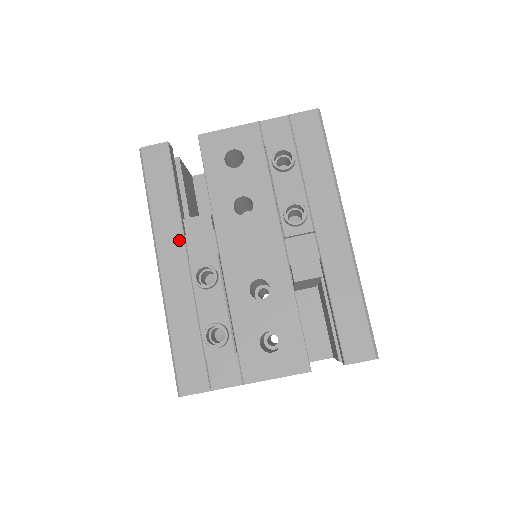
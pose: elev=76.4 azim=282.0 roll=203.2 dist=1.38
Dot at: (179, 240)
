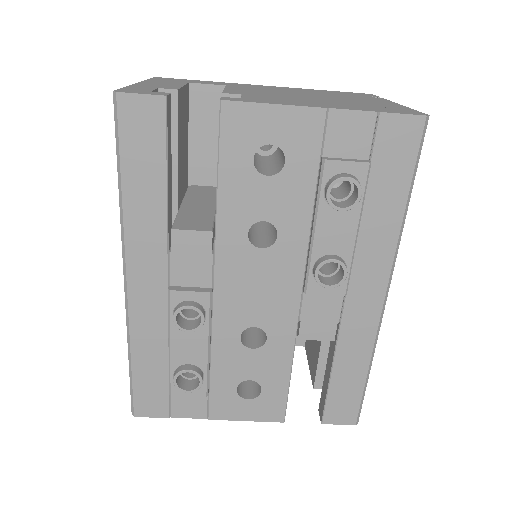
Dot at: (160, 256)
